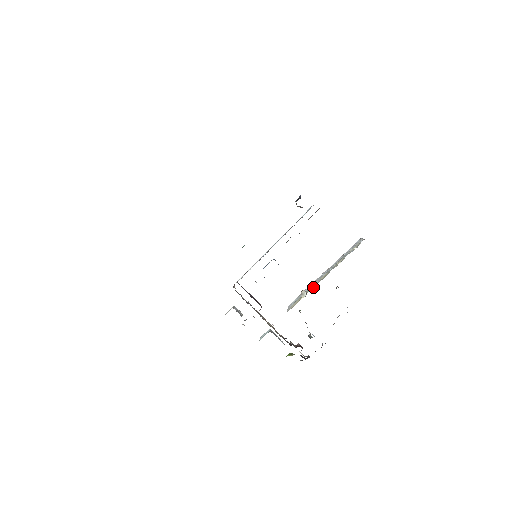
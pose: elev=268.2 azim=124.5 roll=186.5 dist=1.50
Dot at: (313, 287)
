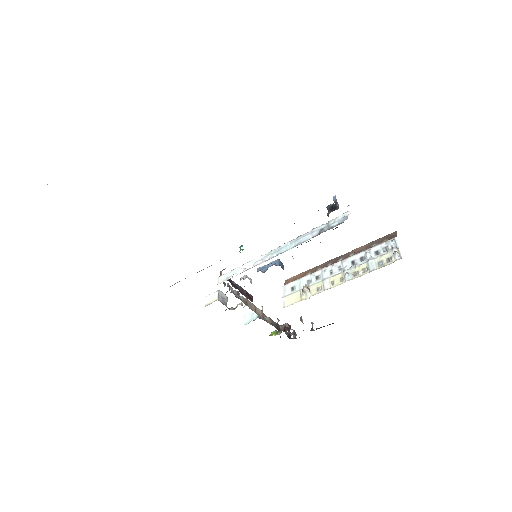
Dot at: (319, 287)
